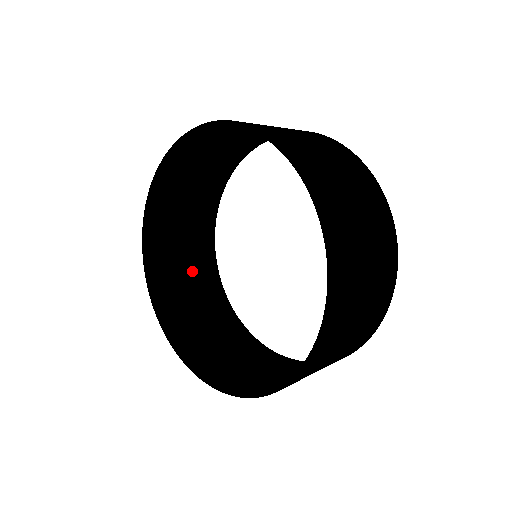
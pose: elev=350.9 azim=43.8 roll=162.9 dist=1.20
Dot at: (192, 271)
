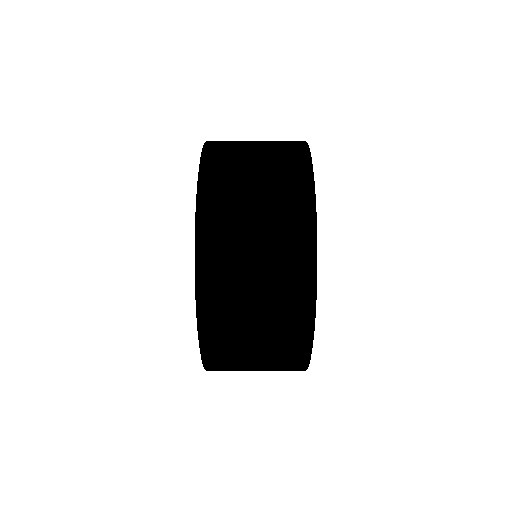
Dot at: occluded
